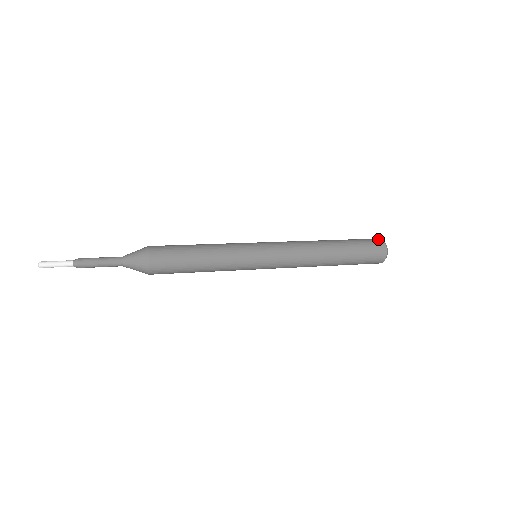
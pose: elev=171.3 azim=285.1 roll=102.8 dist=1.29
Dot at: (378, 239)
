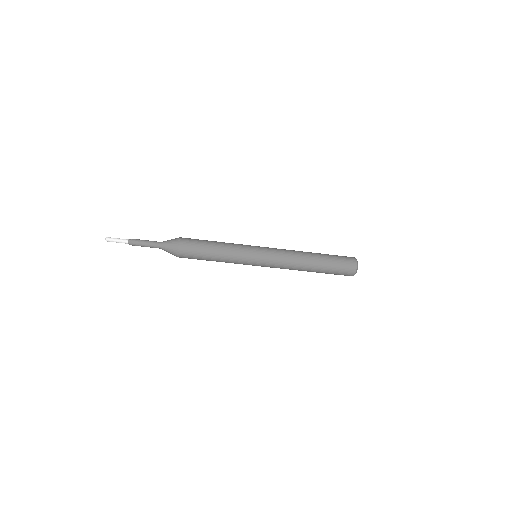
Dot at: (352, 257)
